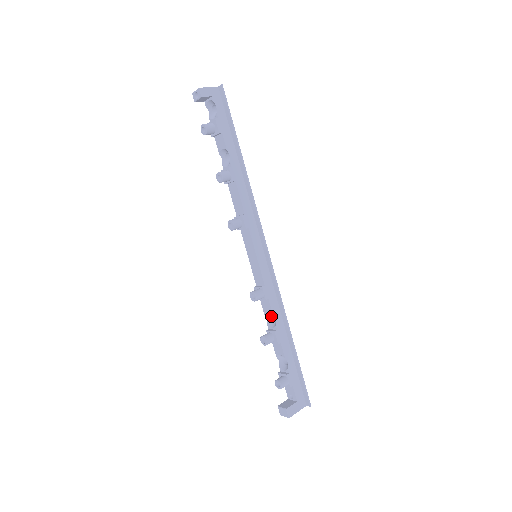
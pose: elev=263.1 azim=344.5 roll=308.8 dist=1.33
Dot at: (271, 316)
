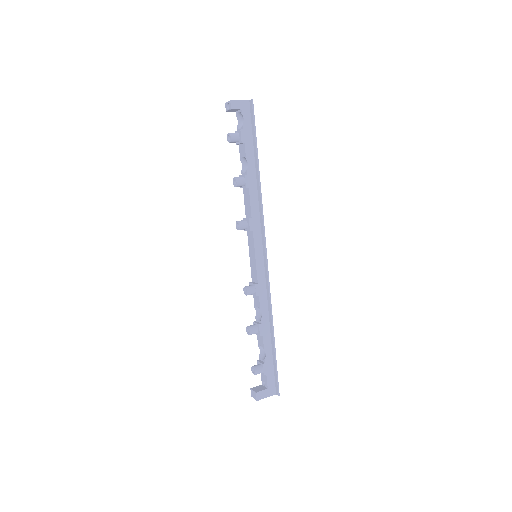
Dot at: occluded
